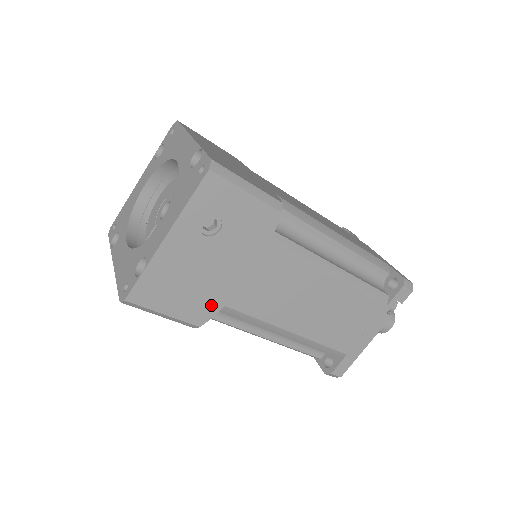
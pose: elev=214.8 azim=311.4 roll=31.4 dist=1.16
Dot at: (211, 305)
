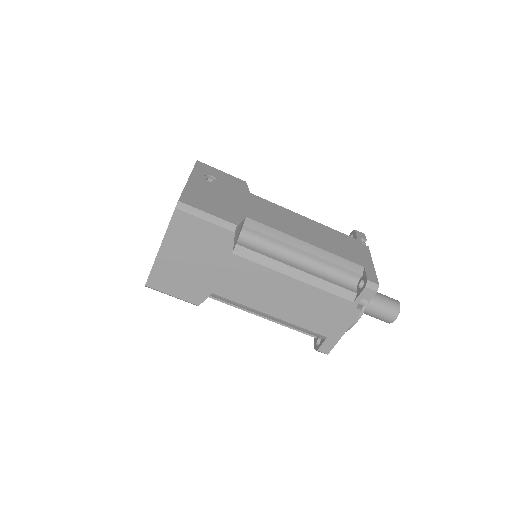
Dot at: (236, 215)
